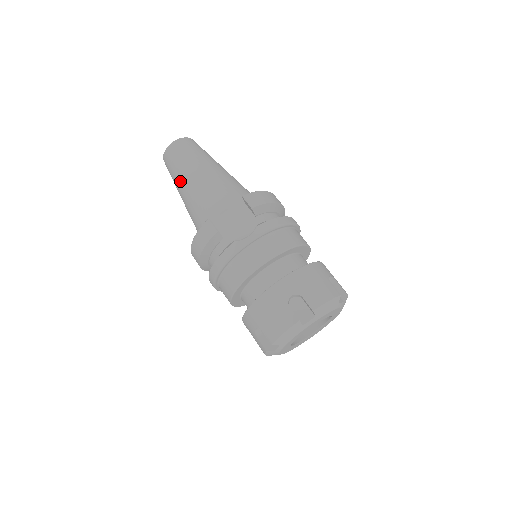
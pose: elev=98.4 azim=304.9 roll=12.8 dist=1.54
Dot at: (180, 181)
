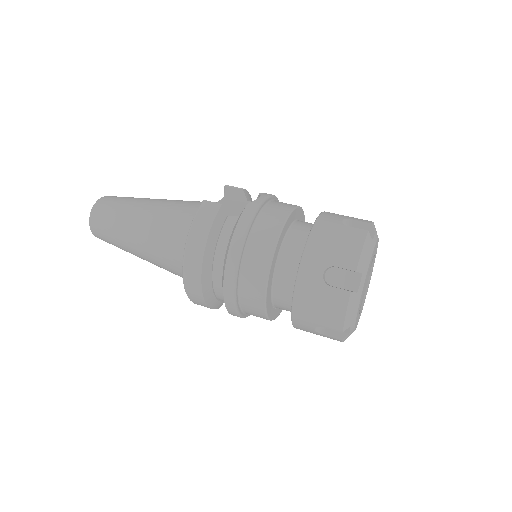
Dot at: (130, 216)
